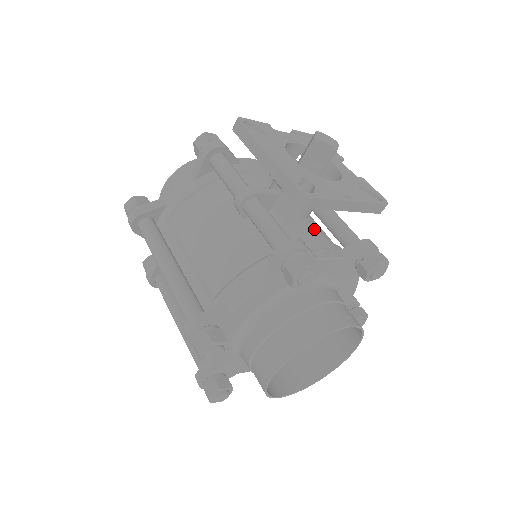
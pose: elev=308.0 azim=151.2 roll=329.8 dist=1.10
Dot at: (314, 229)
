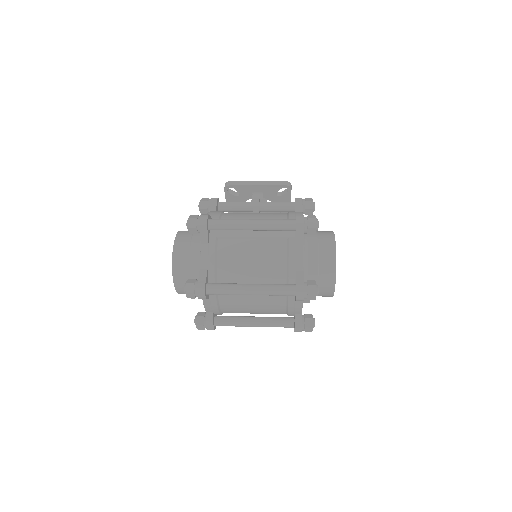
Dot at: occluded
